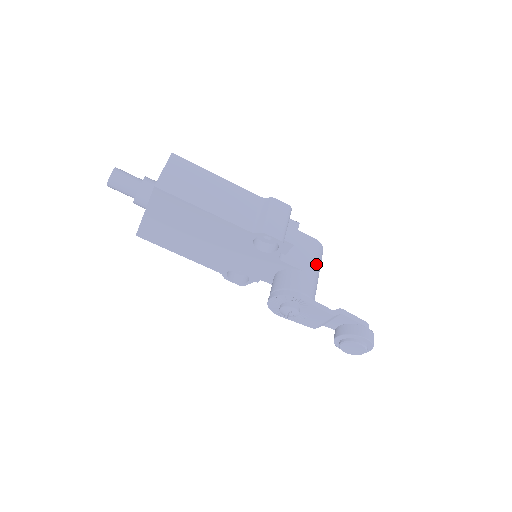
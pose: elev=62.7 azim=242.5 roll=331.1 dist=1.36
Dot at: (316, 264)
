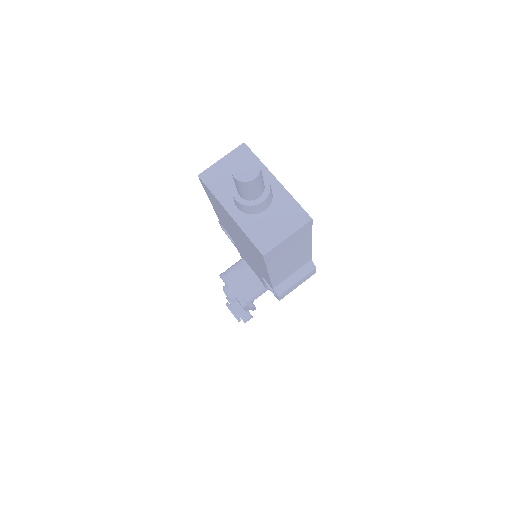
Dot at: occluded
